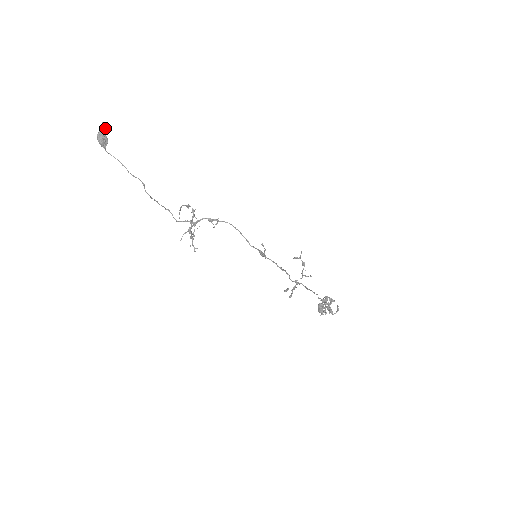
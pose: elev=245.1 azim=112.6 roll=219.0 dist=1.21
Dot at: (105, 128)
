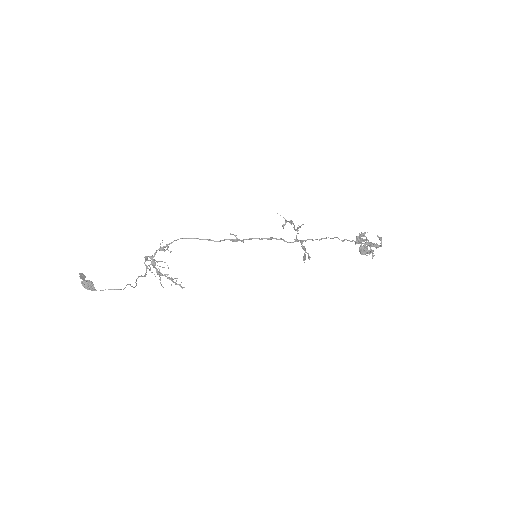
Dot at: (85, 277)
